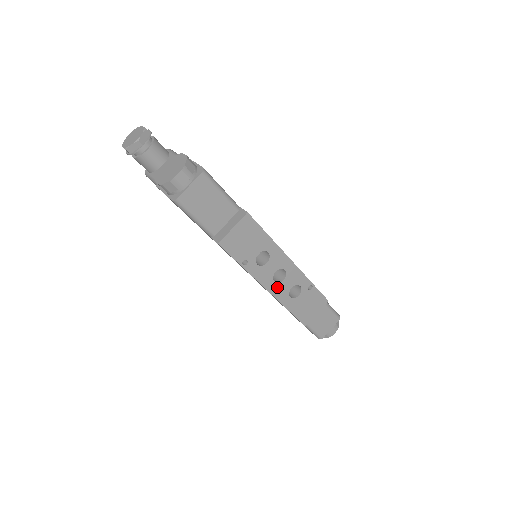
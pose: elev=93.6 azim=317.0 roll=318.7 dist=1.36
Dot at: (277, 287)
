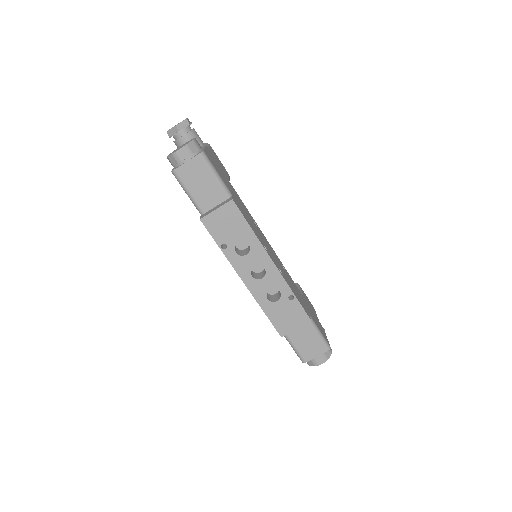
Dot at: (254, 283)
